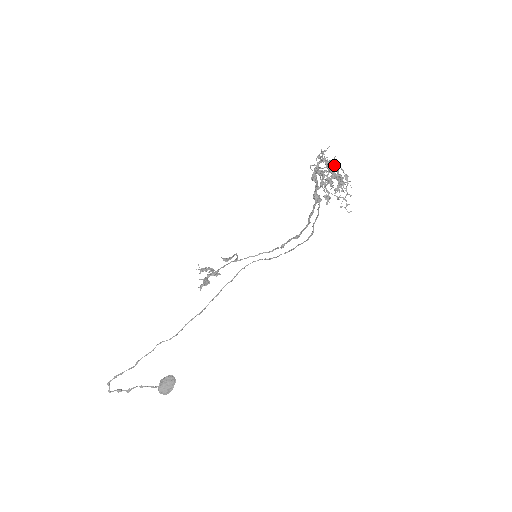
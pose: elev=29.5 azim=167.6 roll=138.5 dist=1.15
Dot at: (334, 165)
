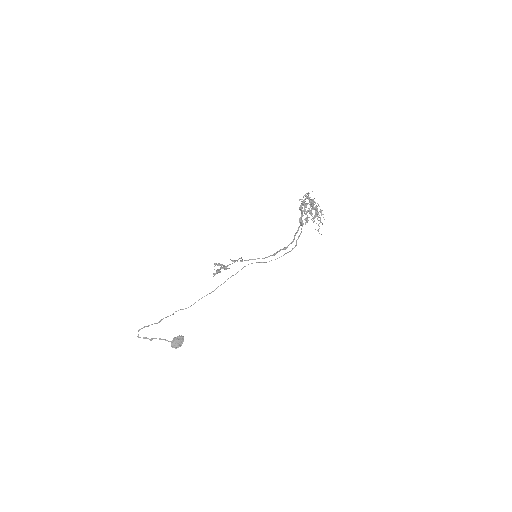
Dot at: (315, 203)
